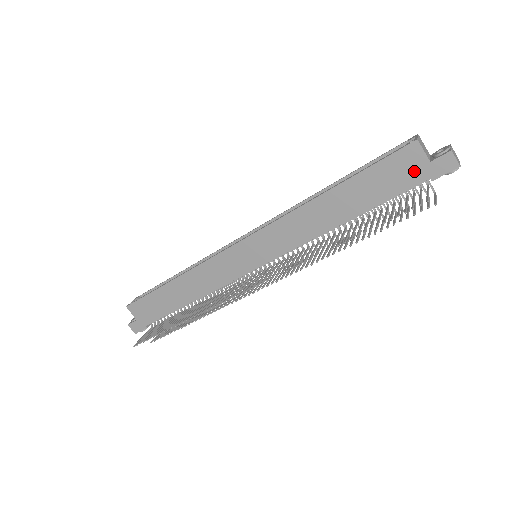
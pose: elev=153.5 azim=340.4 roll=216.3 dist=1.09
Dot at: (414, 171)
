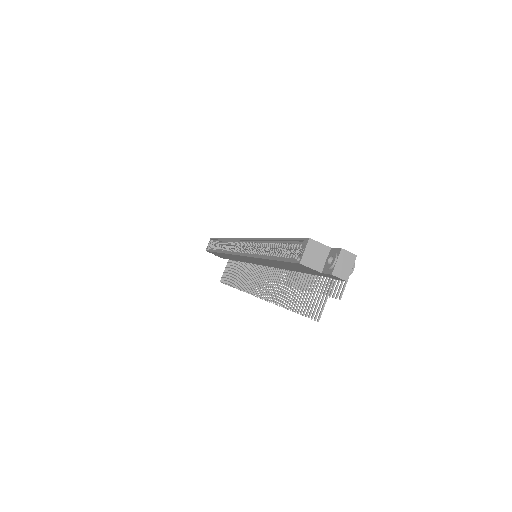
Dot at: (314, 272)
